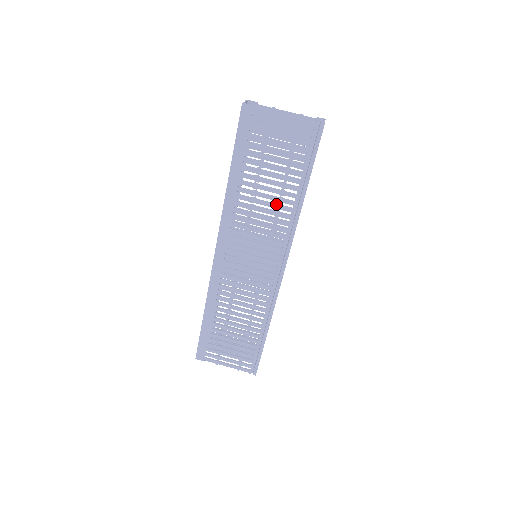
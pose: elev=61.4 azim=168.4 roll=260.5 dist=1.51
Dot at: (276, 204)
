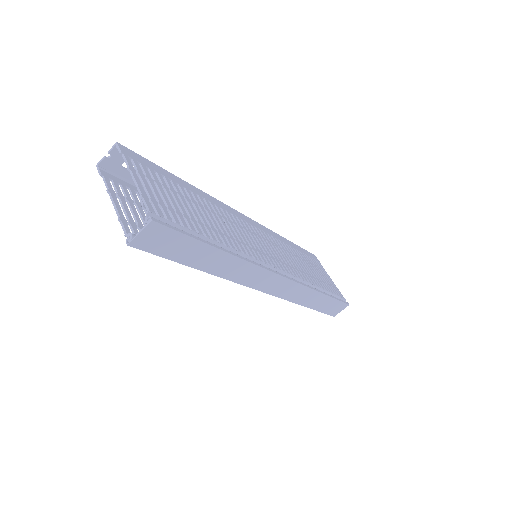
Dot at: occluded
